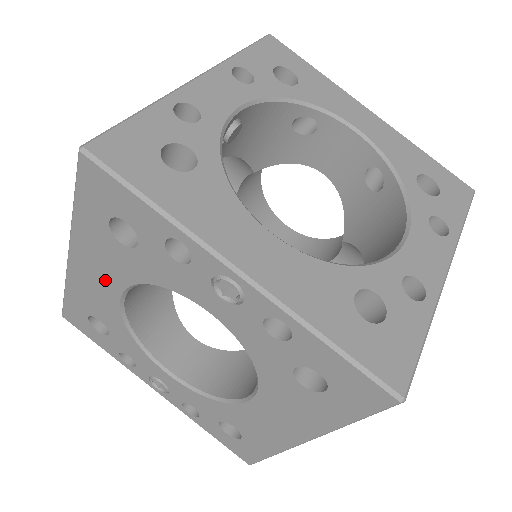
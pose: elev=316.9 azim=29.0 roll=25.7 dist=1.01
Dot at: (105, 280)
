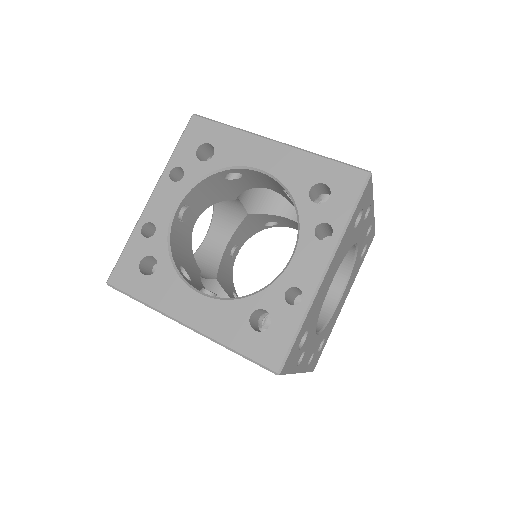
Dot at: occluded
